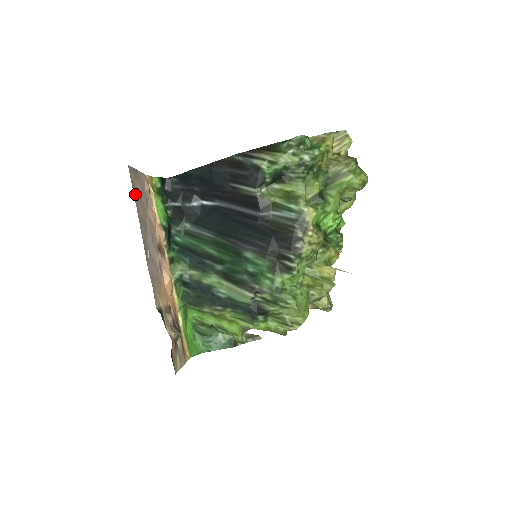
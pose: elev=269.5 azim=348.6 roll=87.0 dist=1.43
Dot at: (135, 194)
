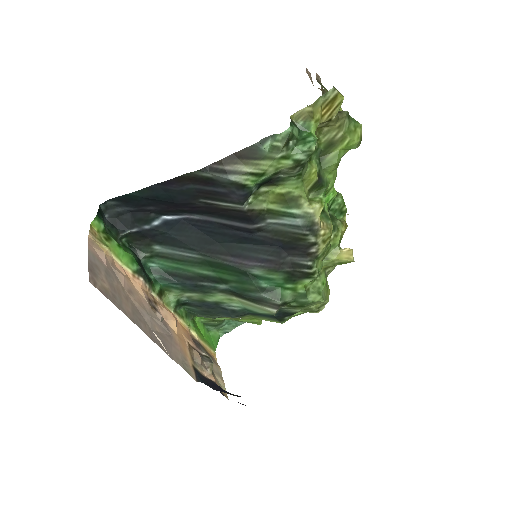
Dot at: (114, 301)
